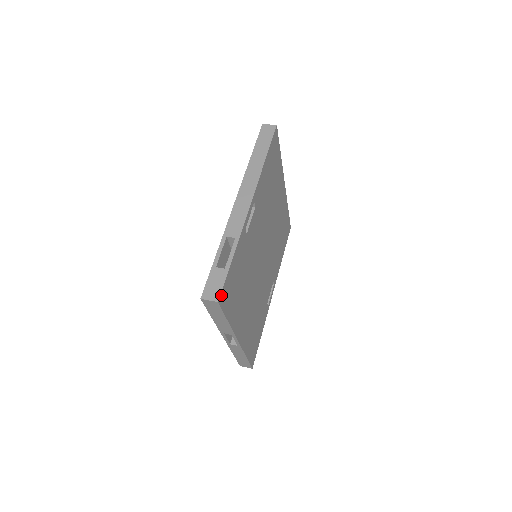
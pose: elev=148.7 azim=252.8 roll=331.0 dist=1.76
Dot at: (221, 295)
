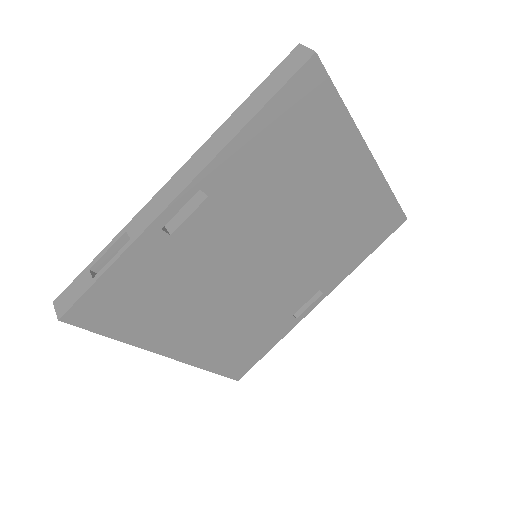
Dot at: (71, 312)
